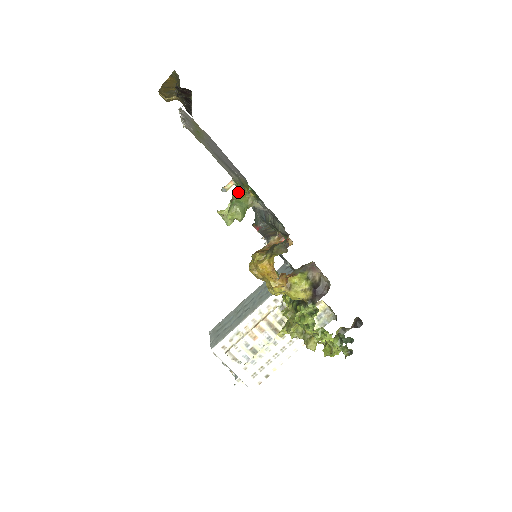
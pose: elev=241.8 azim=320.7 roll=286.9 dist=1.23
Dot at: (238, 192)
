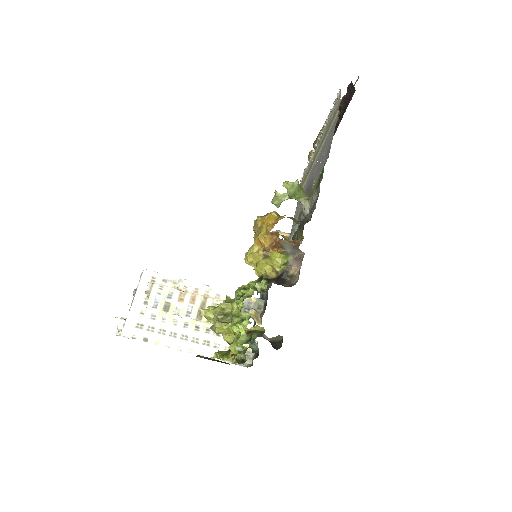
Dot at: occluded
